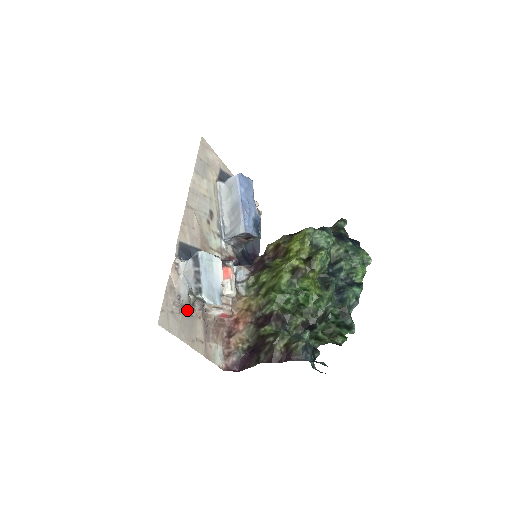
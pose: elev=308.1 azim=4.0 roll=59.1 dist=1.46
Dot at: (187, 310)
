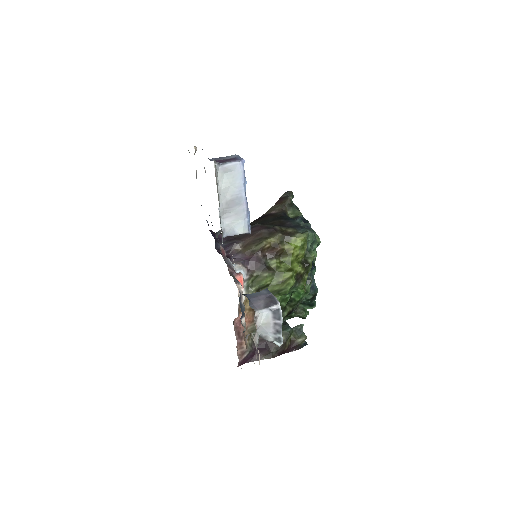
Dot at: occluded
